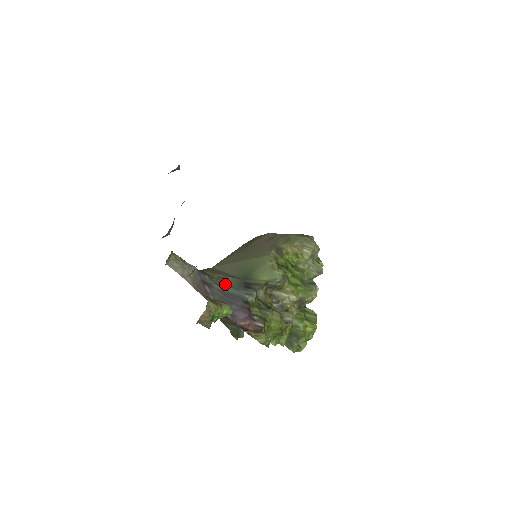
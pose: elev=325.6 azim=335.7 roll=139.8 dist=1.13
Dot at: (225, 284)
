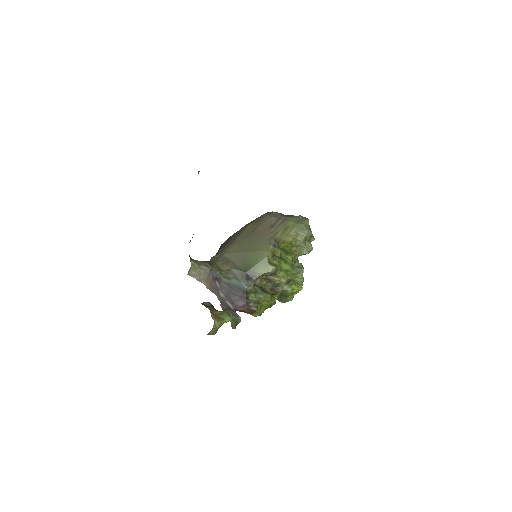
Dot at: (231, 276)
